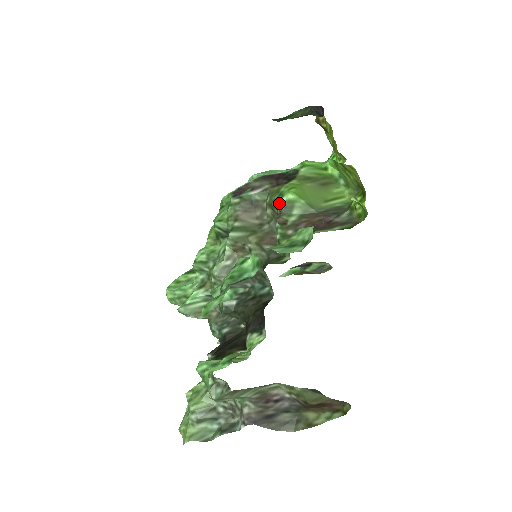
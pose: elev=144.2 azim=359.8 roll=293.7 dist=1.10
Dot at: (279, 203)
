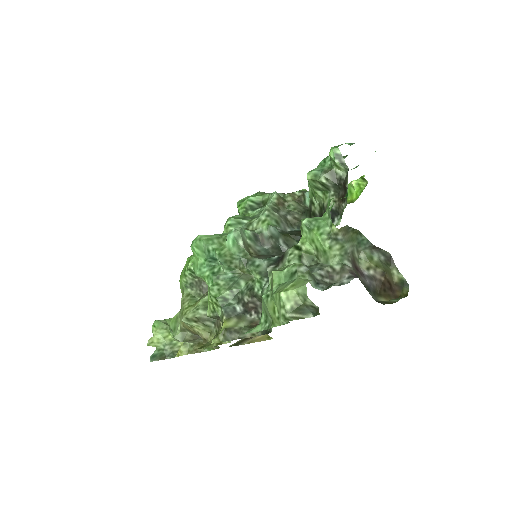
Dot at: (300, 191)
